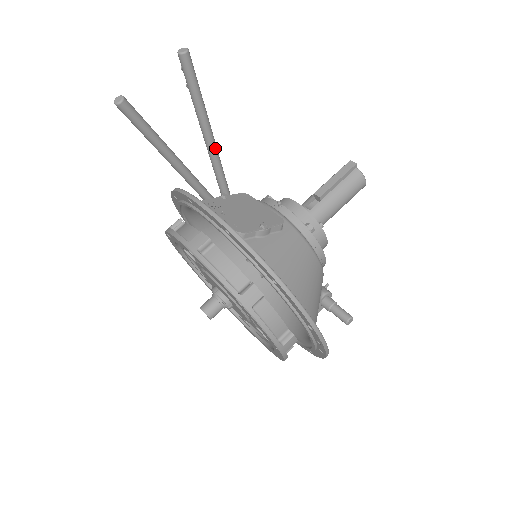
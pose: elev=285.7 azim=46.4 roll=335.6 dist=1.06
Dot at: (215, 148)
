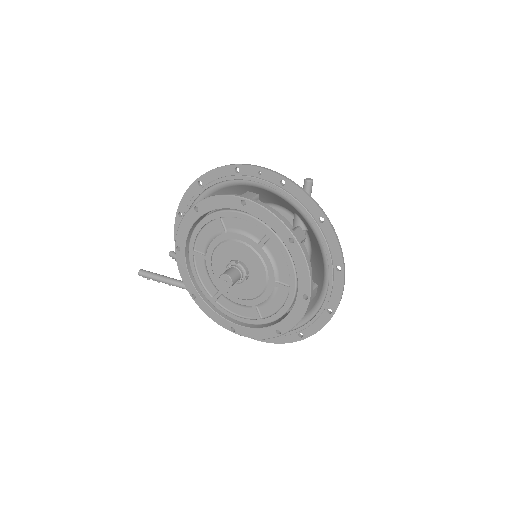
Dot at: occluded
